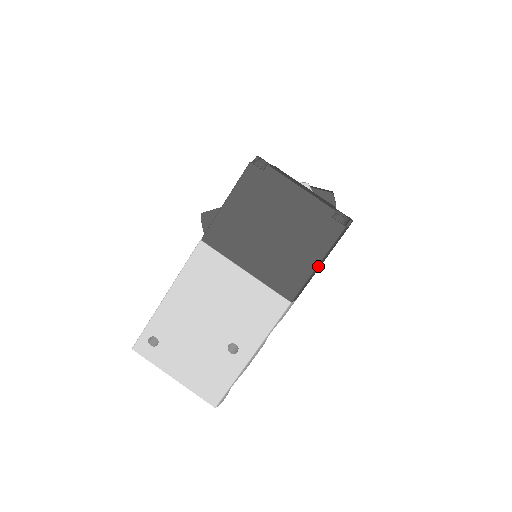
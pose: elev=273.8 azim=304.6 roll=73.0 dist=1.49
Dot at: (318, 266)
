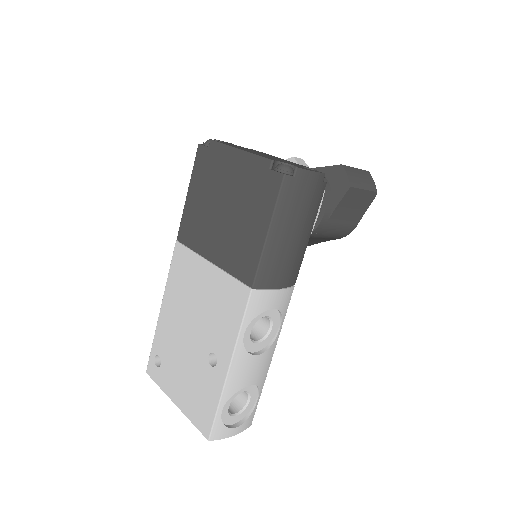
Dot at: (271, 235)
